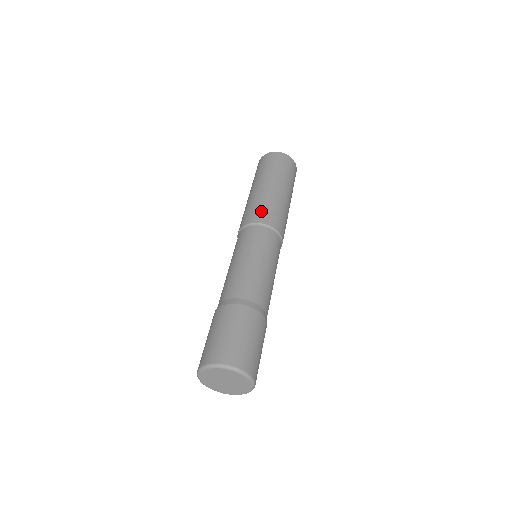
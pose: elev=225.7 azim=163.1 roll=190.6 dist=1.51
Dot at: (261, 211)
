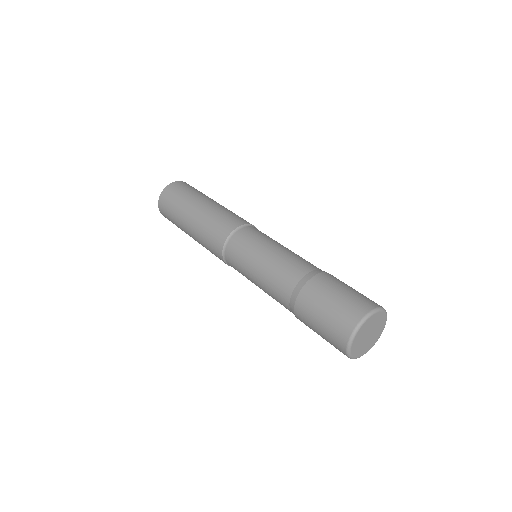
Dot at: (223, 223)
